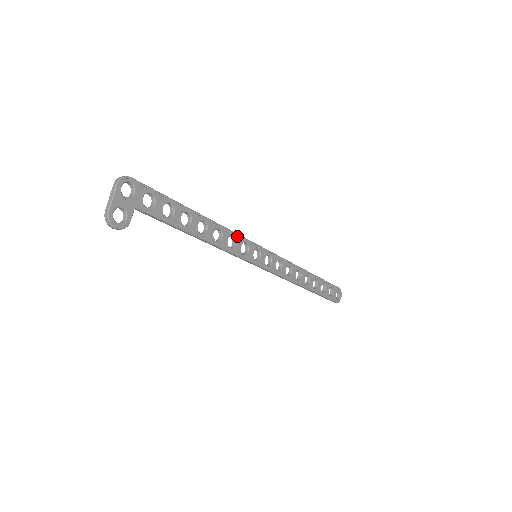
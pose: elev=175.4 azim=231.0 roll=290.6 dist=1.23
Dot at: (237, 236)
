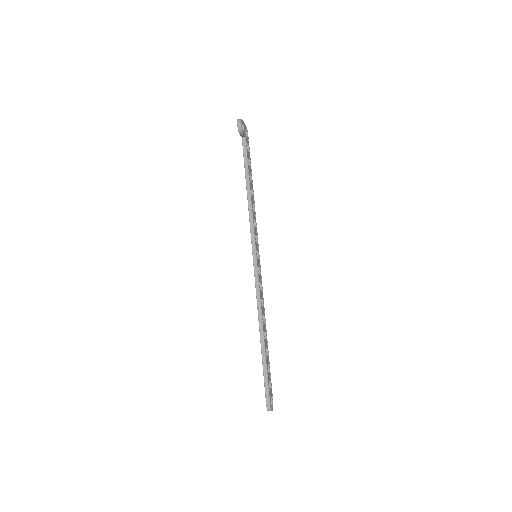
Dot at: (256, 229)
